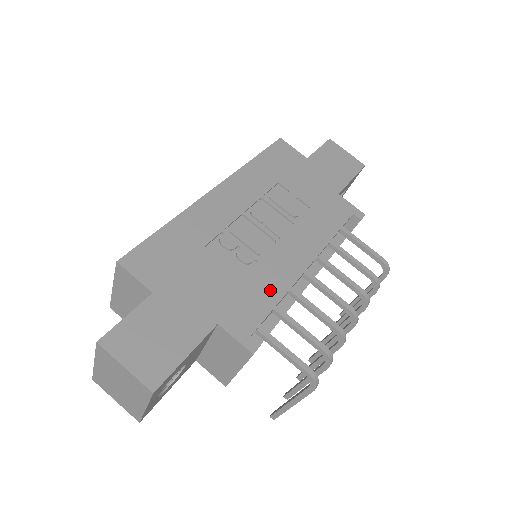
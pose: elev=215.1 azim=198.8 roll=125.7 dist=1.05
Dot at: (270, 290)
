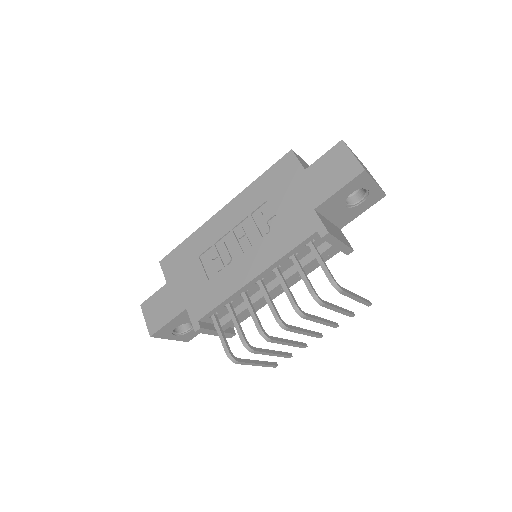
Dot at: (221, 293)
